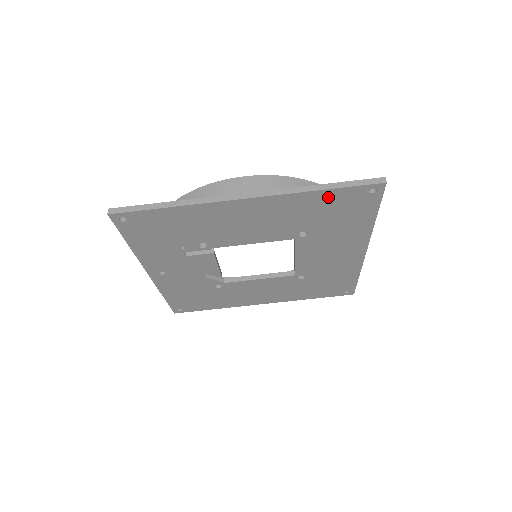
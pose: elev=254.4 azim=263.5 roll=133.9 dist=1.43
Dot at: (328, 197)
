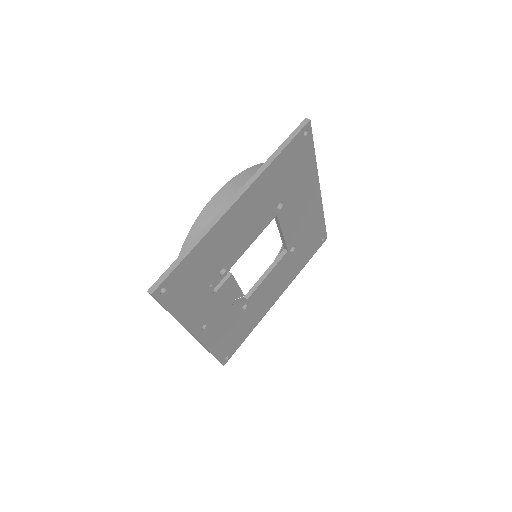
Dot at: (283, 159)
